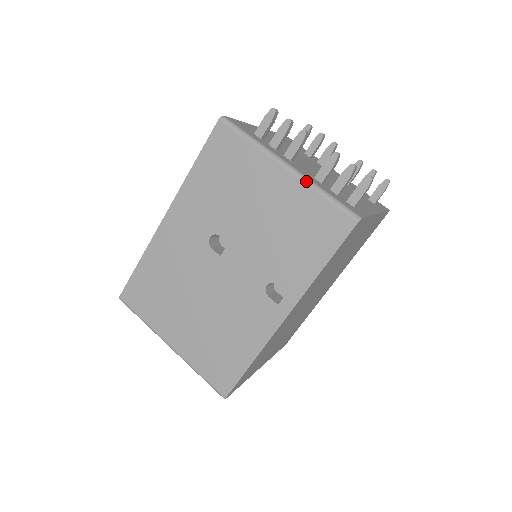
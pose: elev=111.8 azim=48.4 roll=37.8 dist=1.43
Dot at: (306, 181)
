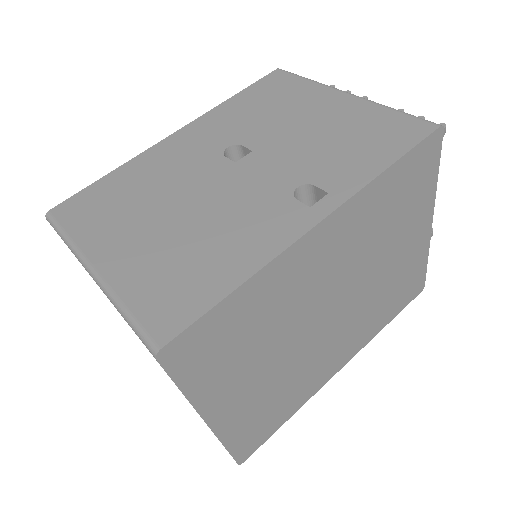
Dot at: (372, 101)
